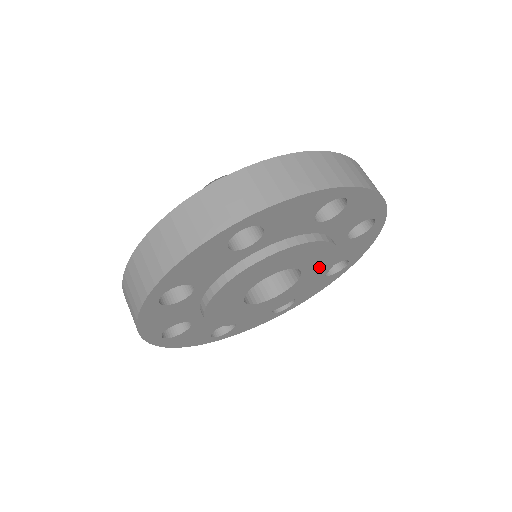
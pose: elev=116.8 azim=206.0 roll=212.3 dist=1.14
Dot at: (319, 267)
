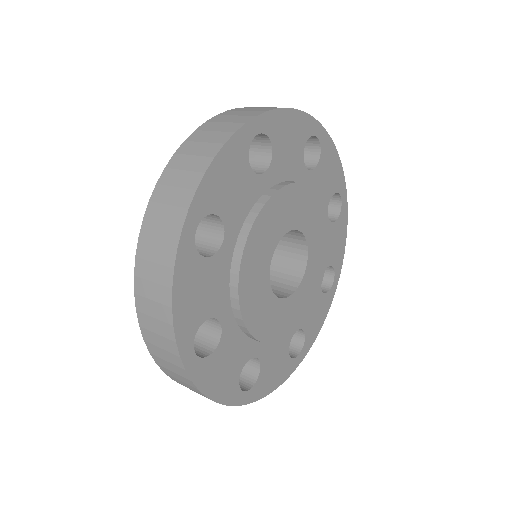
Dot at: (312, 215)
